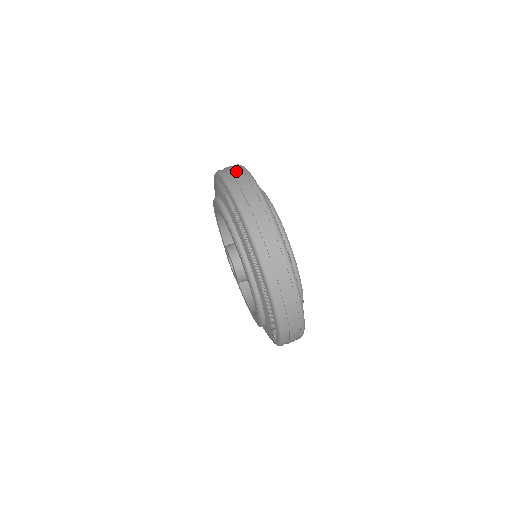
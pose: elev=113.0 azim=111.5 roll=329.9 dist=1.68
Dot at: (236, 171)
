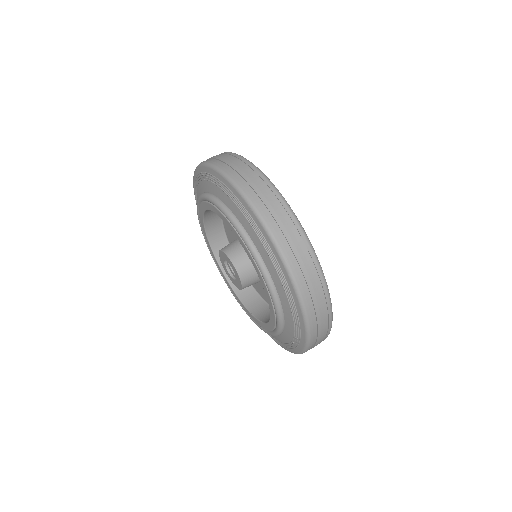
Dot at: (276, 208)
